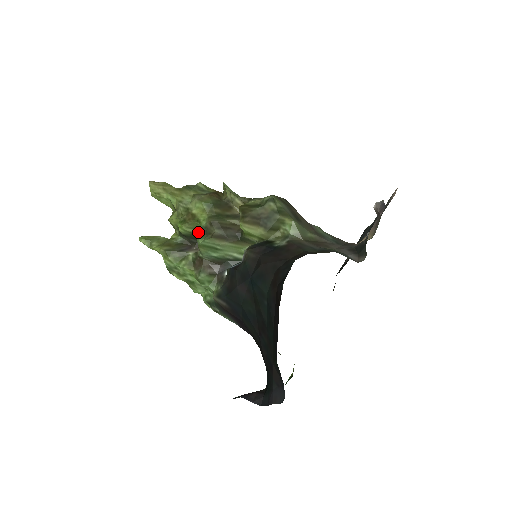
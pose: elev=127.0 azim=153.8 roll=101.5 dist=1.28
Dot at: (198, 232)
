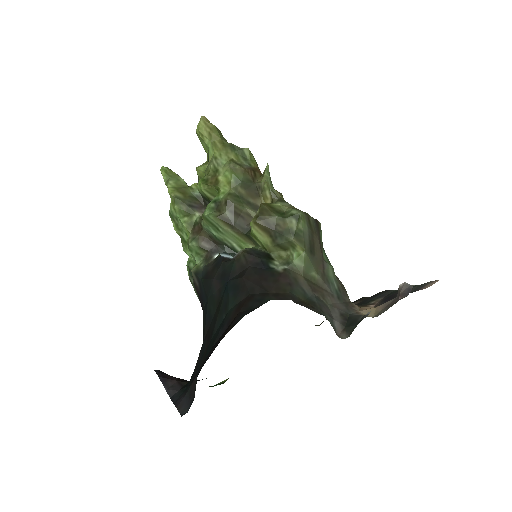
Dot at: (211, 201)
